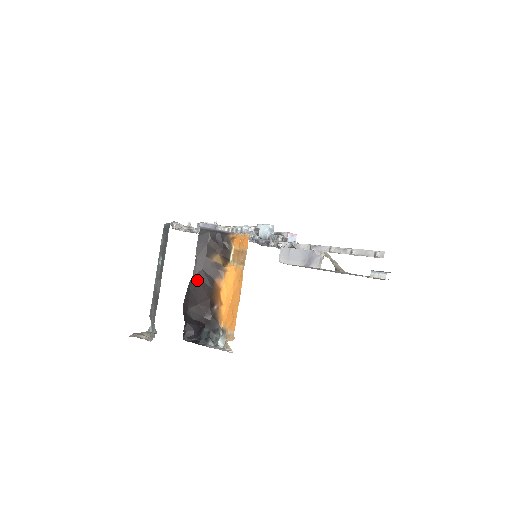
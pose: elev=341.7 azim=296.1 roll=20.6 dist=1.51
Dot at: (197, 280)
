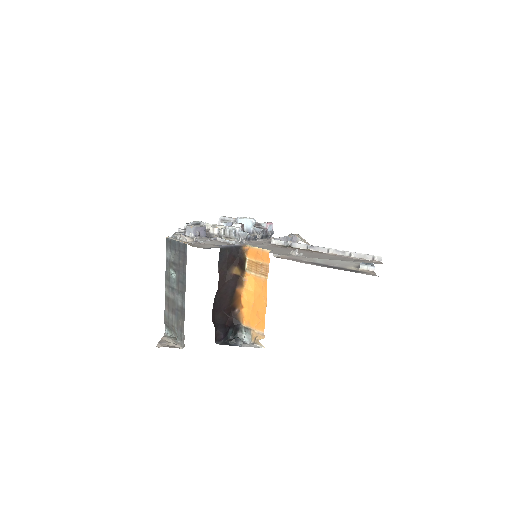
Dot at: (221, 292)
